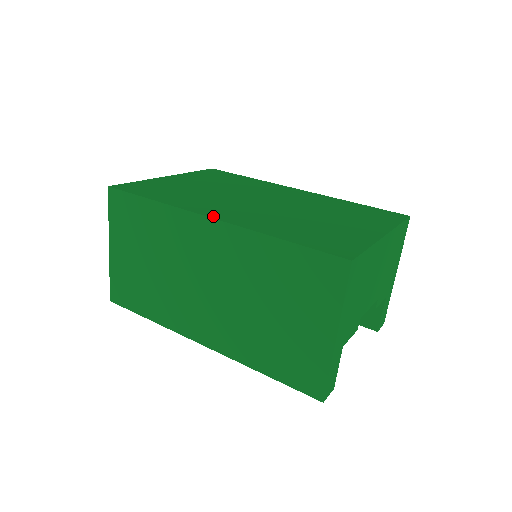
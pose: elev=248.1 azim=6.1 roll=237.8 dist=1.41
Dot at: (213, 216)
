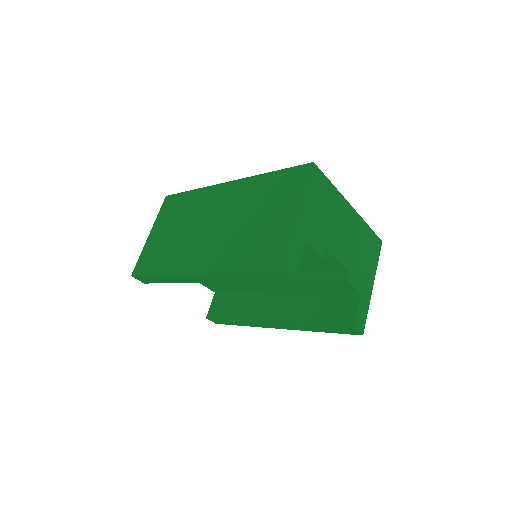
Dot at: occluded
